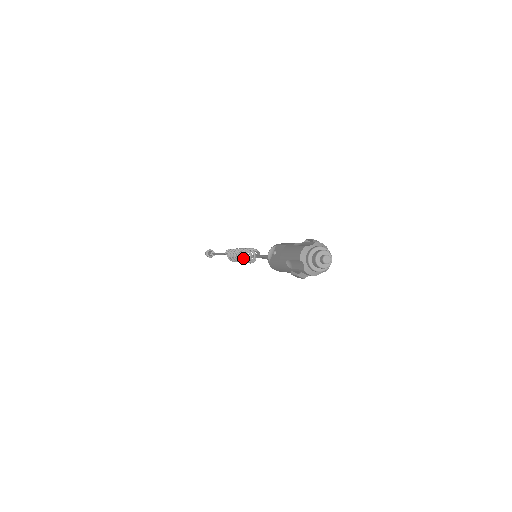
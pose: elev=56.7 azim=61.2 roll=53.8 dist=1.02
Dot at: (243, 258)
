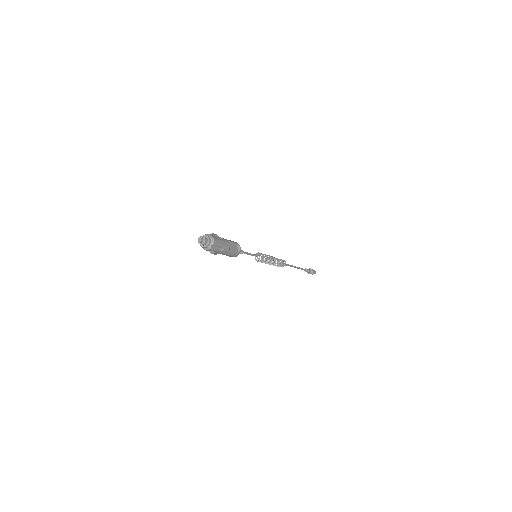
Dot at: (275, 261)
